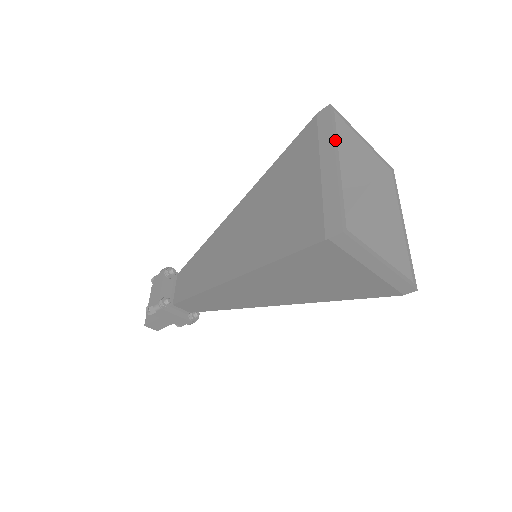
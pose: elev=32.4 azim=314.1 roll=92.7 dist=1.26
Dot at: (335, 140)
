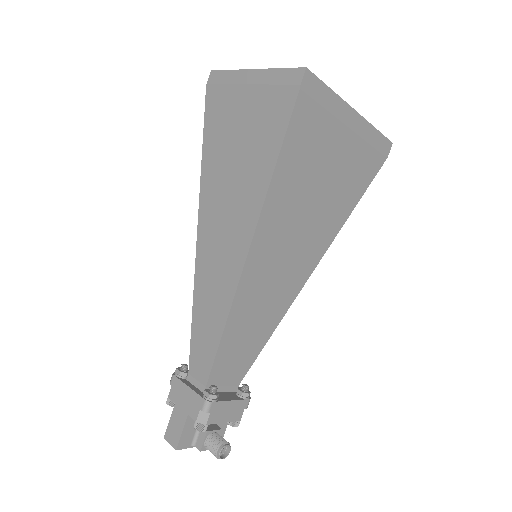
Dot at: occluded
